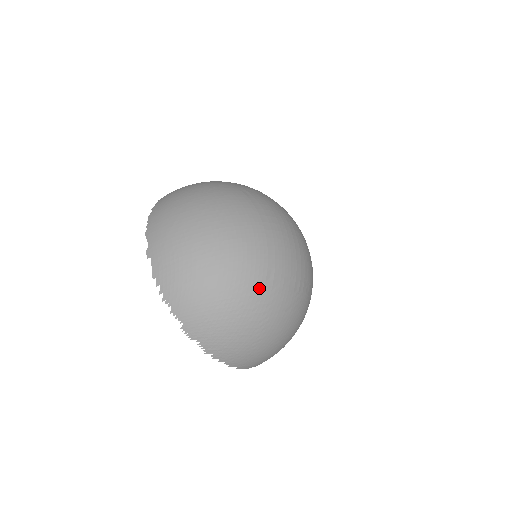
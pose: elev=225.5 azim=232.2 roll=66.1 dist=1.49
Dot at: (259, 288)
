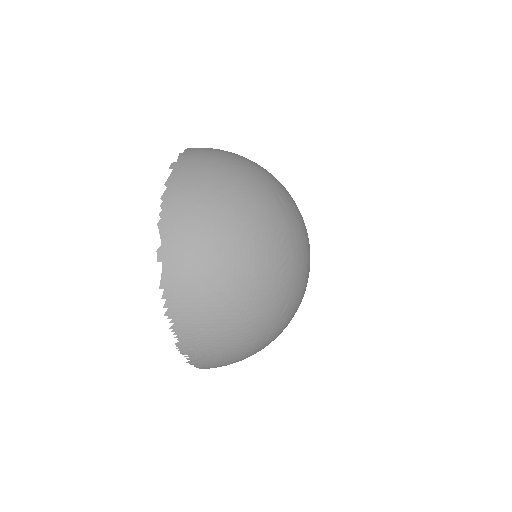
Dot at: (270, 321)
